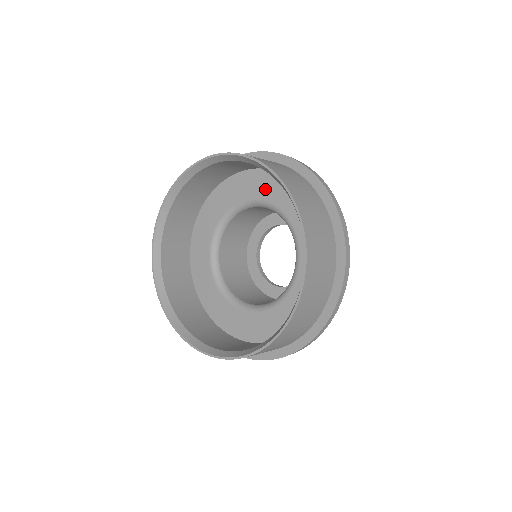
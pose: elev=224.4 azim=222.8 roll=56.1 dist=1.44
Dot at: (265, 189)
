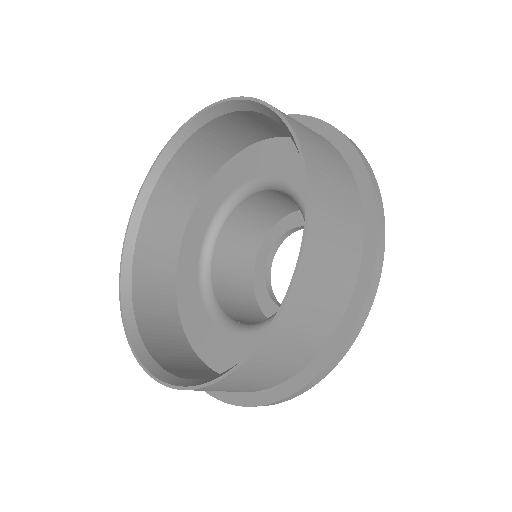
Dot at: (254, 166)
